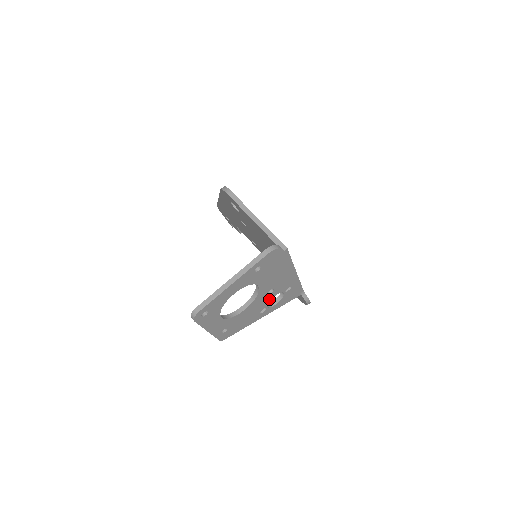
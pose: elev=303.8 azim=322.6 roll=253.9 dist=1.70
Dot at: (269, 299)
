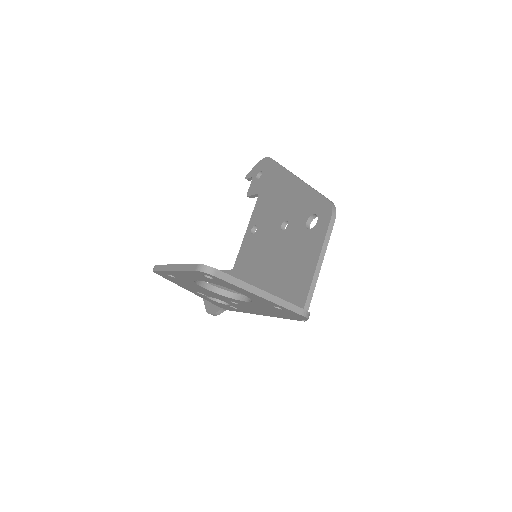
Dot at: (221, 299)
